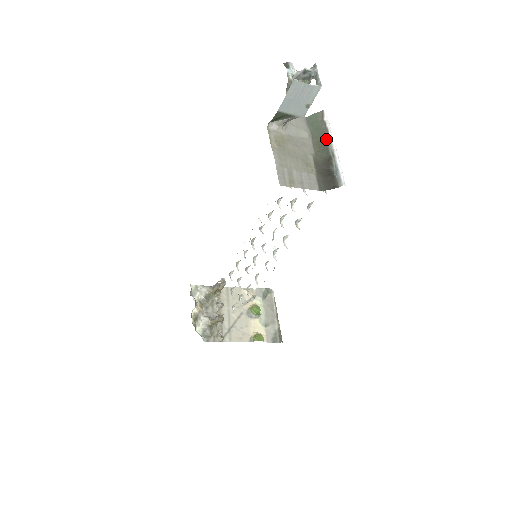
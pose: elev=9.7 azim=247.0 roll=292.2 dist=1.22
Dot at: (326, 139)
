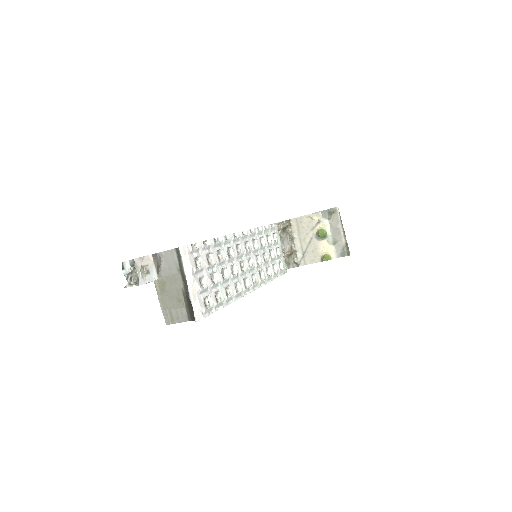
Dot at: (185, 276)
